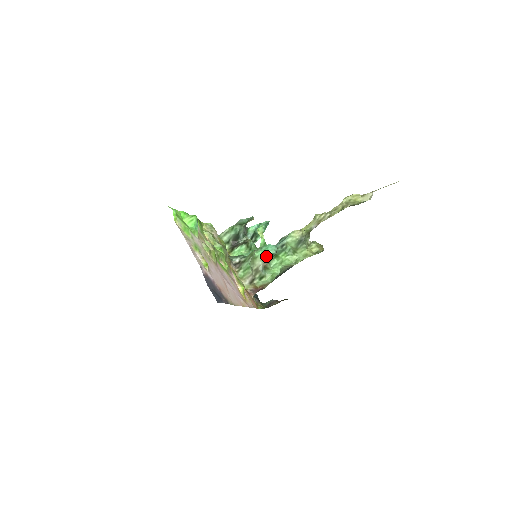
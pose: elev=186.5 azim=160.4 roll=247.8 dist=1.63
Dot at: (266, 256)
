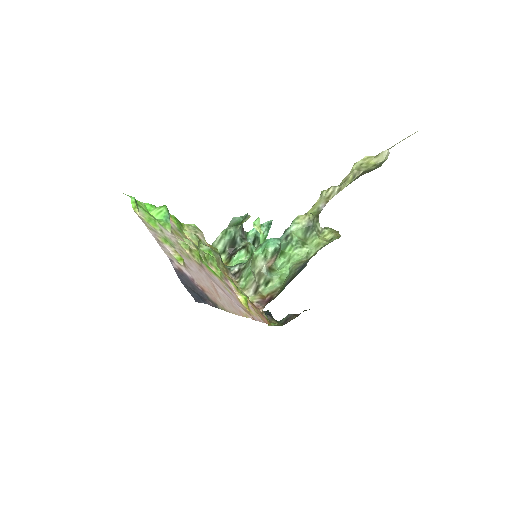
Dot at: (268, 253)
